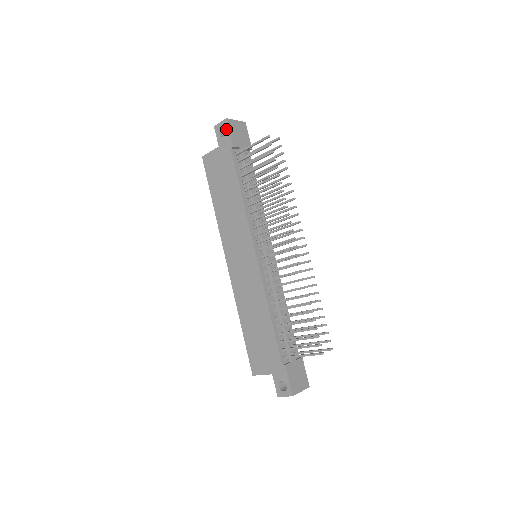
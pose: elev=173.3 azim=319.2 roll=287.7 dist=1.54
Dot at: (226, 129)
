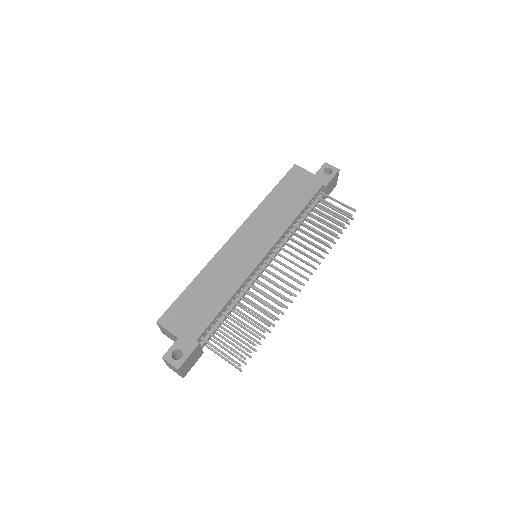
Dot at: (332, 173)
